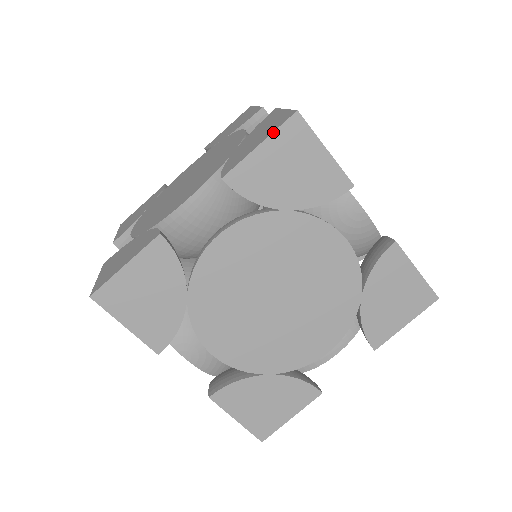
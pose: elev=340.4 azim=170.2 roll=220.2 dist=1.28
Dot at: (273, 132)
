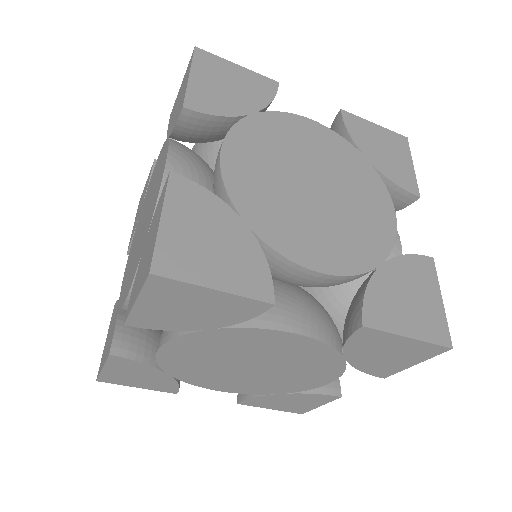
Dot at: (387, 129)
